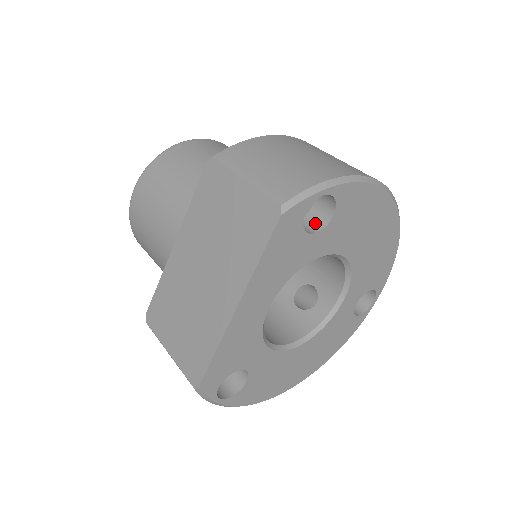
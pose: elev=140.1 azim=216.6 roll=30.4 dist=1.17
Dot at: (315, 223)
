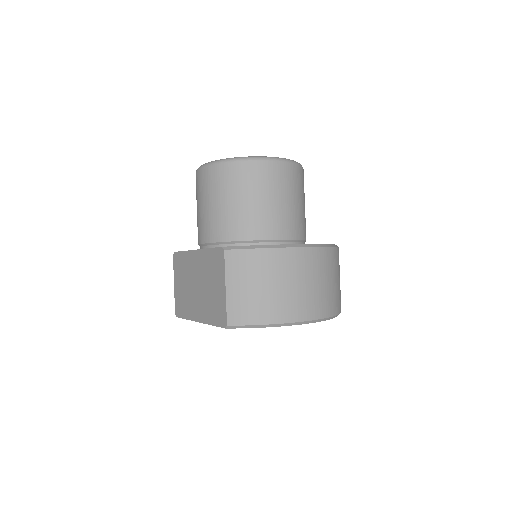
Dot at: occluded
